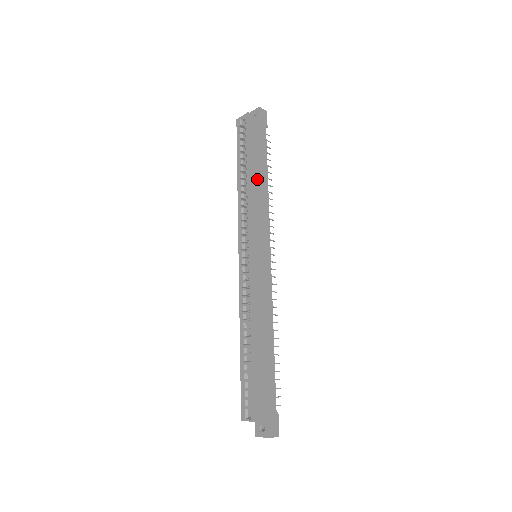
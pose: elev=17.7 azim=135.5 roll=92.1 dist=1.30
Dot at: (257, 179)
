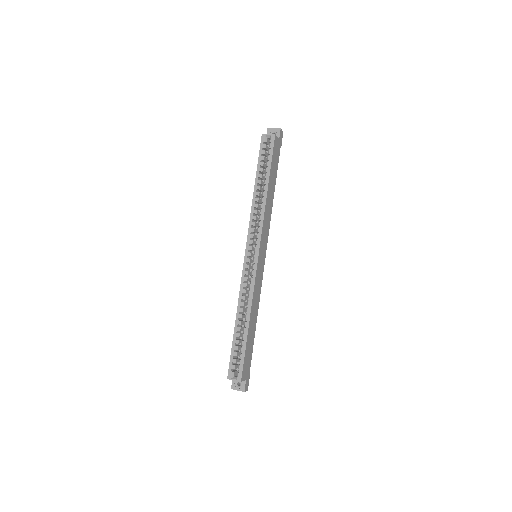
Dot at: (270, 194)
